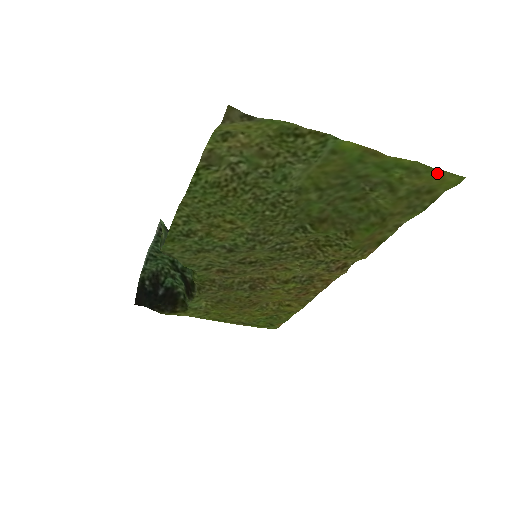
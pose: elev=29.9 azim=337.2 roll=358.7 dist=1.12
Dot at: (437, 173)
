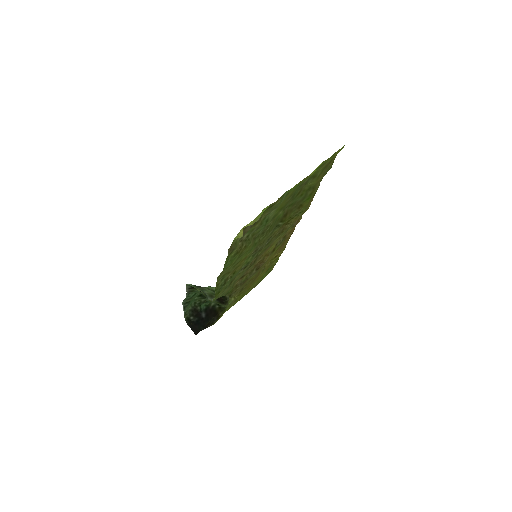
Dot at: (333, 155)
